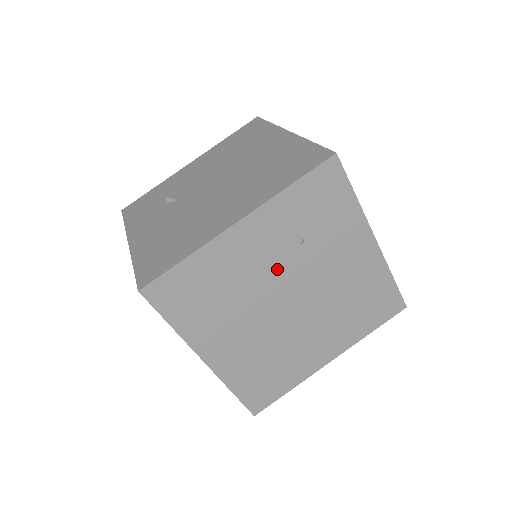
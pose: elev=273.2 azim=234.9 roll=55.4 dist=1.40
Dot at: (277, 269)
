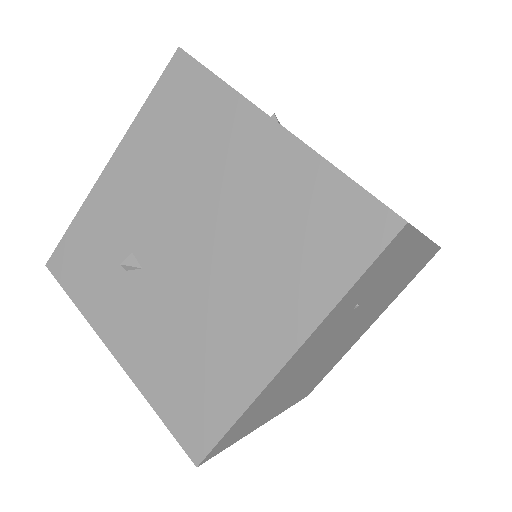
Dot at: (330, 338)
